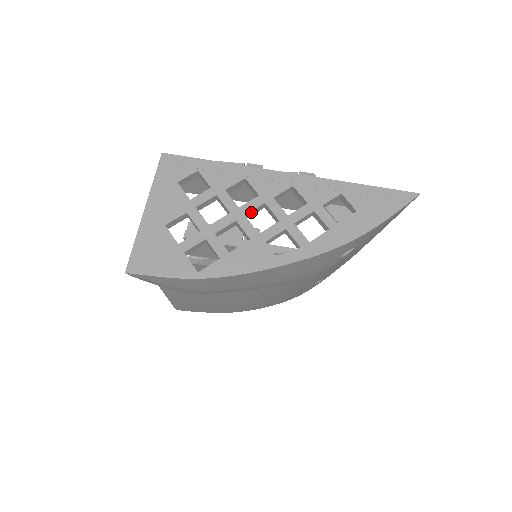
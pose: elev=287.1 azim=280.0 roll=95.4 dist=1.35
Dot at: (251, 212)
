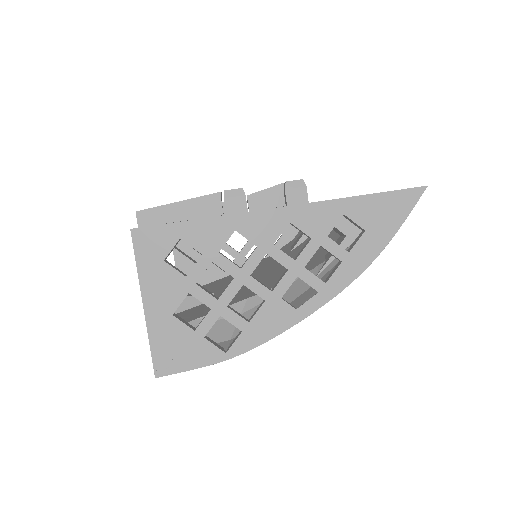
Dot at: (255, 268)
